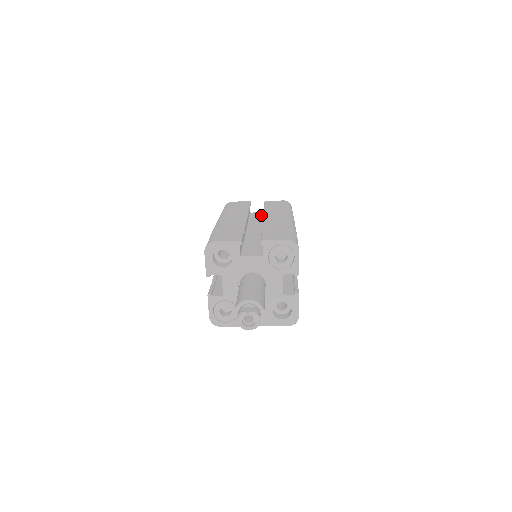
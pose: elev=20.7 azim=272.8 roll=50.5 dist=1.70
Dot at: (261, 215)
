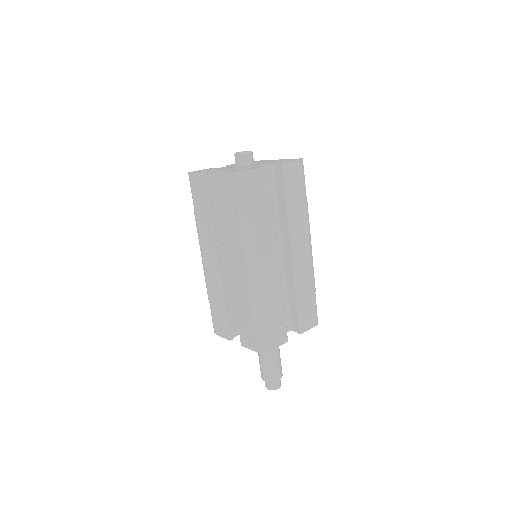
Dot at: occluded
